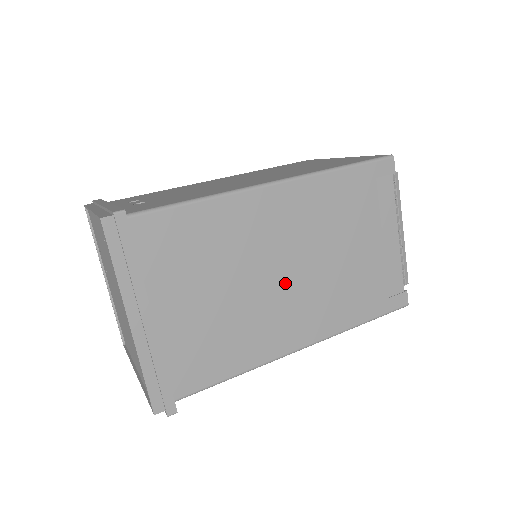
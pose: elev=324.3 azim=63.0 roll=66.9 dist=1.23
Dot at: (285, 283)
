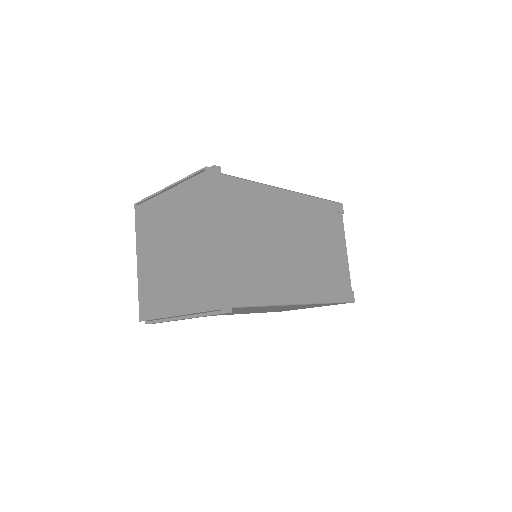
Dot at: (292, 253)
